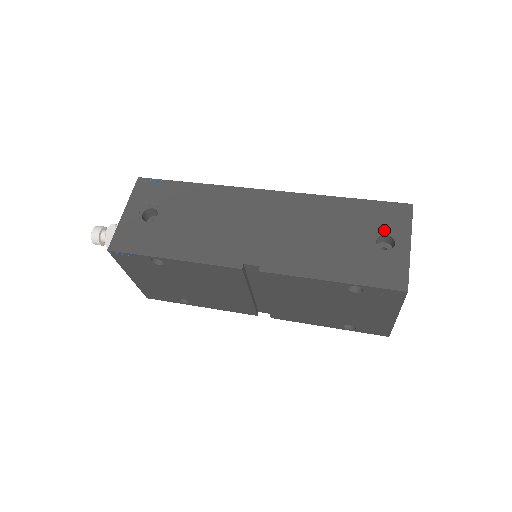
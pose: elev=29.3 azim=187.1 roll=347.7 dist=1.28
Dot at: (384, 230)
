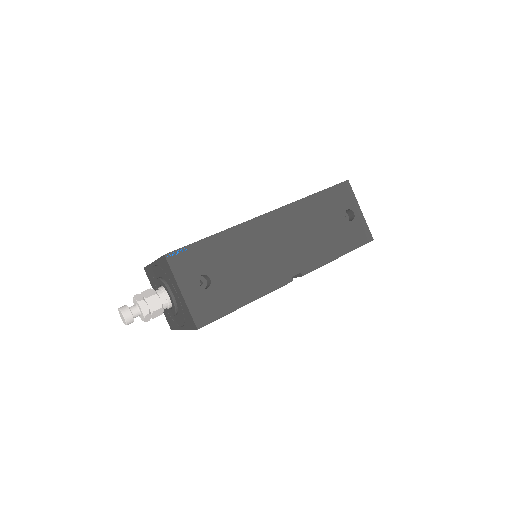
Dot at: (345, 207)
